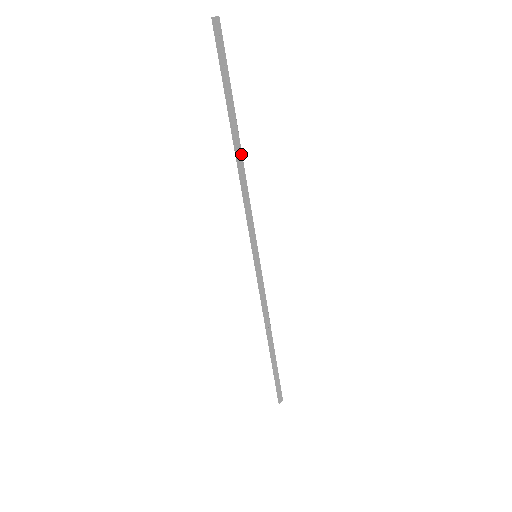
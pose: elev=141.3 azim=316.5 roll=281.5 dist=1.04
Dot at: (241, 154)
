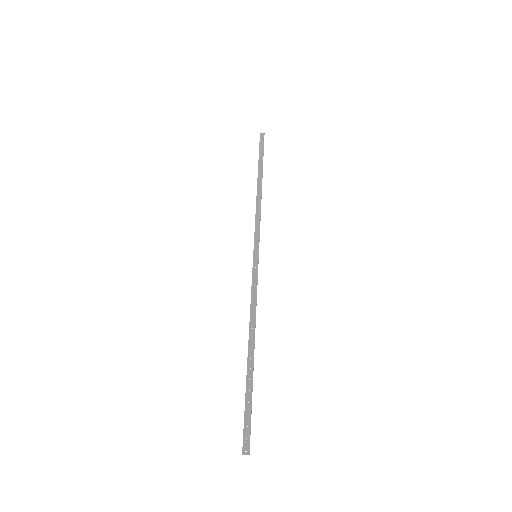
Dot at: (261, 189)
